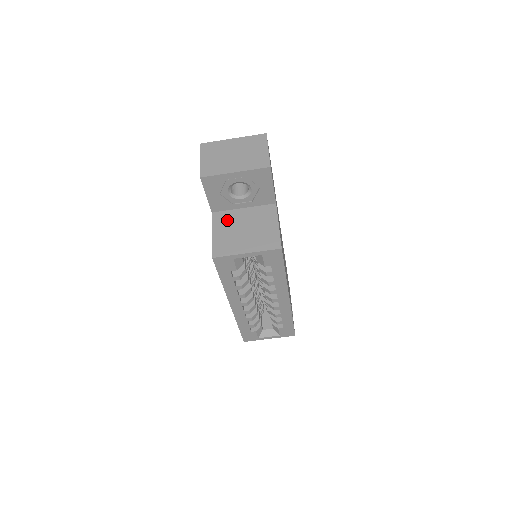
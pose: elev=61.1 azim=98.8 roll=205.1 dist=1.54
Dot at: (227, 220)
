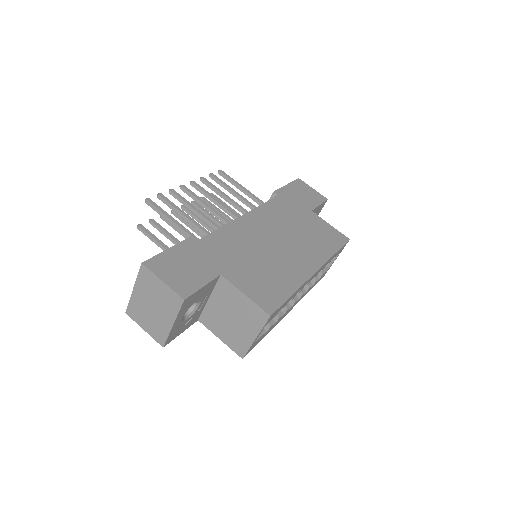
Dot at: (213, 319)
